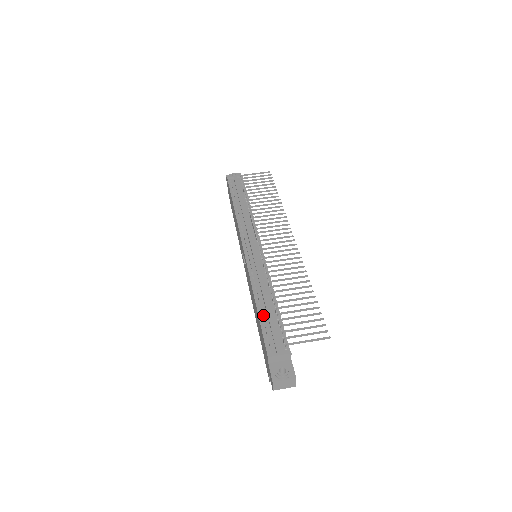
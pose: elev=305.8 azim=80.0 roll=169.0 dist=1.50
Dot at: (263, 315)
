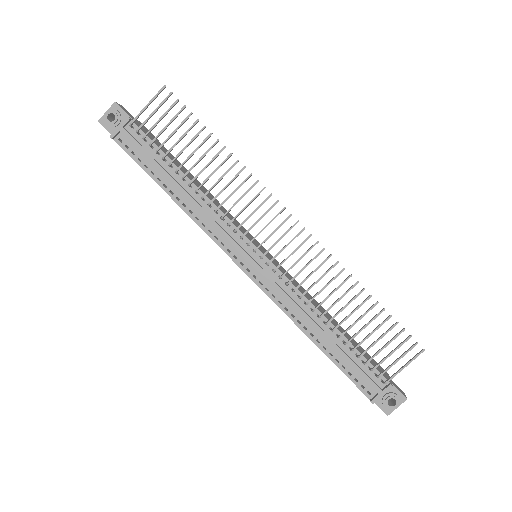
Dot at: (333, 354)
